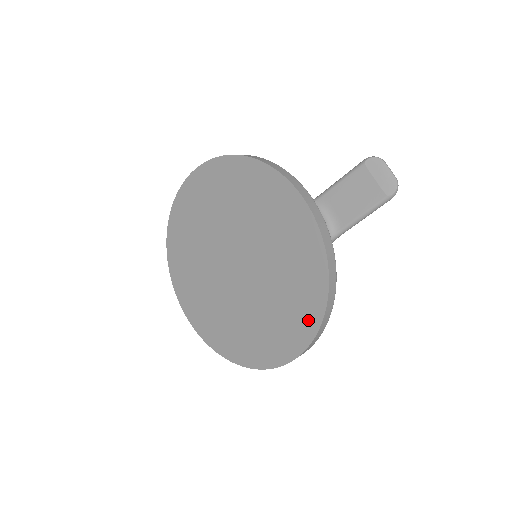
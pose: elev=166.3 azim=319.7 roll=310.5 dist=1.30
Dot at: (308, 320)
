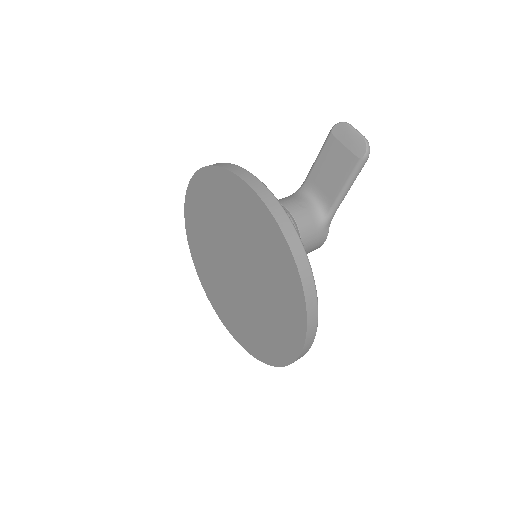
Dot at: (296, 309)
